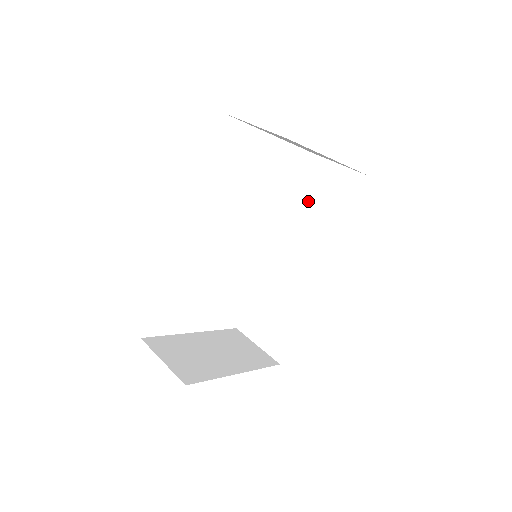
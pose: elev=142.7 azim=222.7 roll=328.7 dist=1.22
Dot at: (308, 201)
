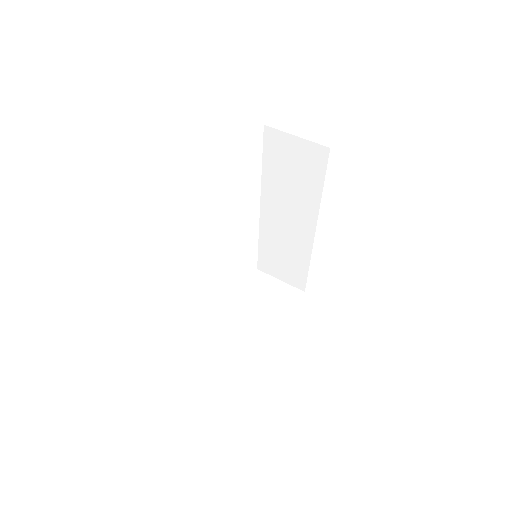
Dot at: (278, 171)
